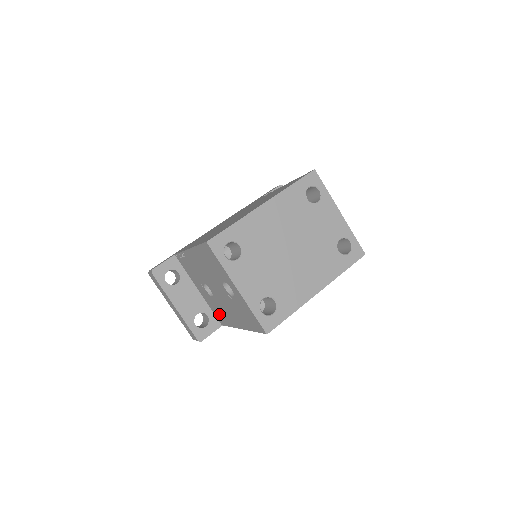
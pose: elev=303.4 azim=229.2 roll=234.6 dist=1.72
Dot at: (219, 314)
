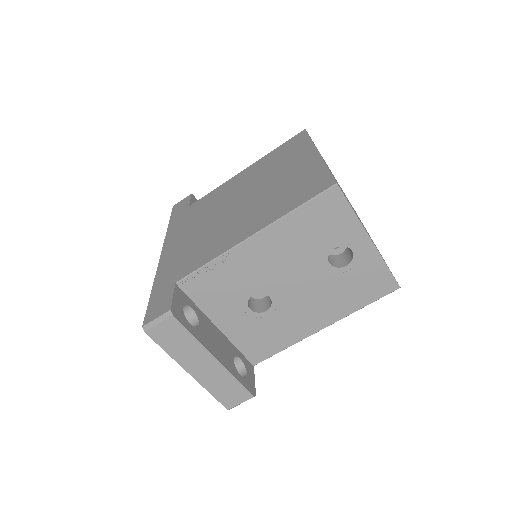
Dot at: (262, 342)
